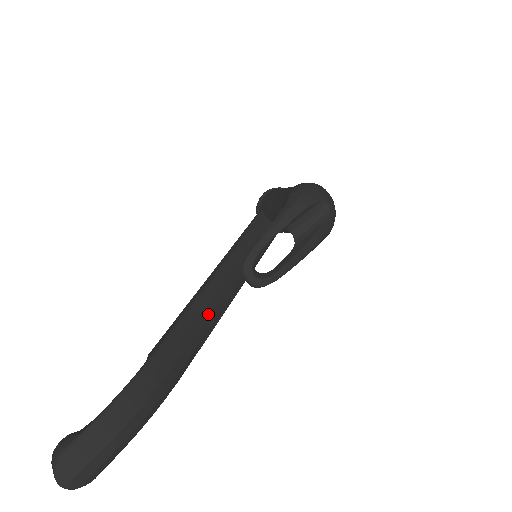
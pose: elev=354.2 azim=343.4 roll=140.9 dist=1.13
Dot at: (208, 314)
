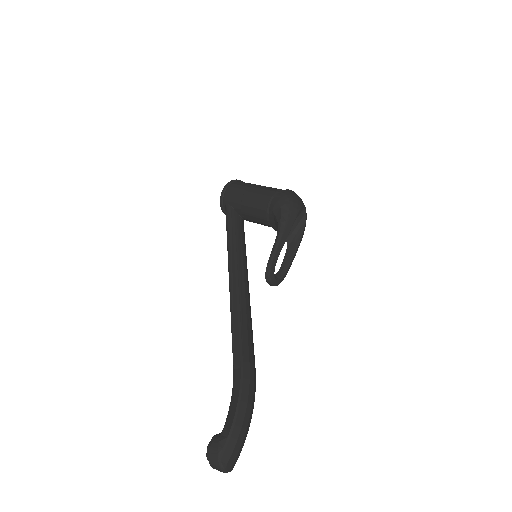
Dot at: (249, 316)
